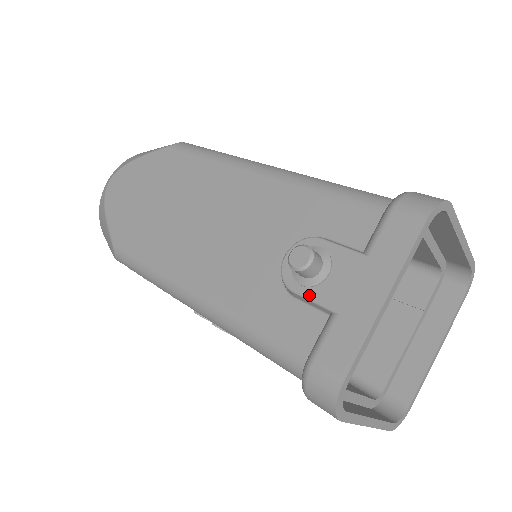
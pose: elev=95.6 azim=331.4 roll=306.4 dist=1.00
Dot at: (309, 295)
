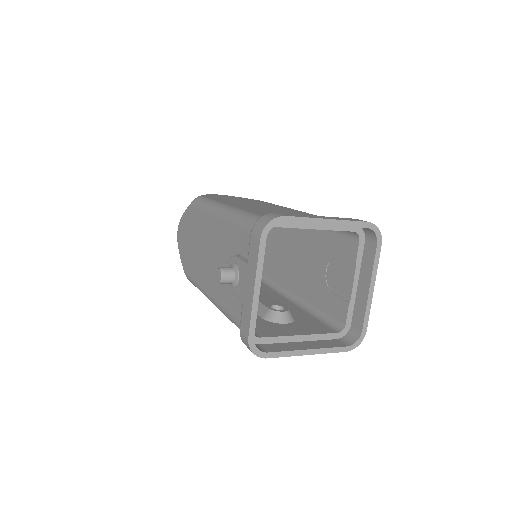
Dot at: (235, 293)
